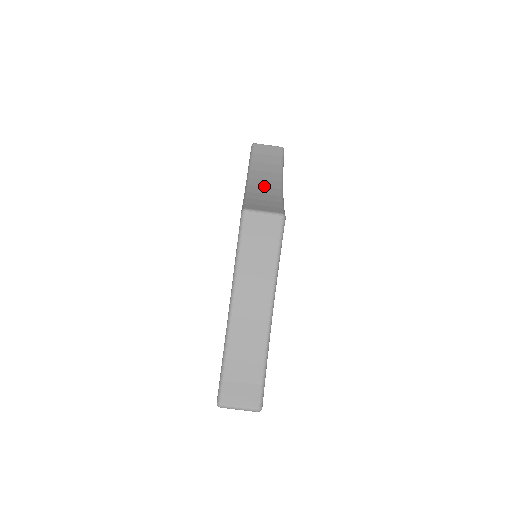
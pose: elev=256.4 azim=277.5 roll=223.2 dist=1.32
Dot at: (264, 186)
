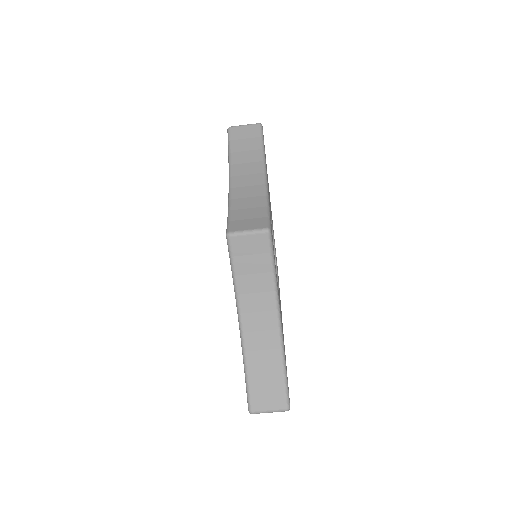
Dot at: (247, 185)
